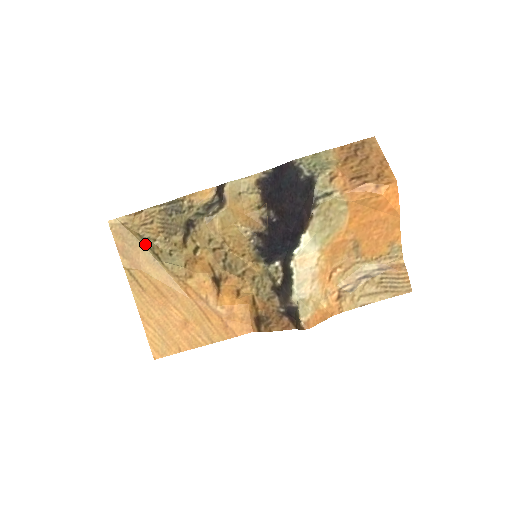
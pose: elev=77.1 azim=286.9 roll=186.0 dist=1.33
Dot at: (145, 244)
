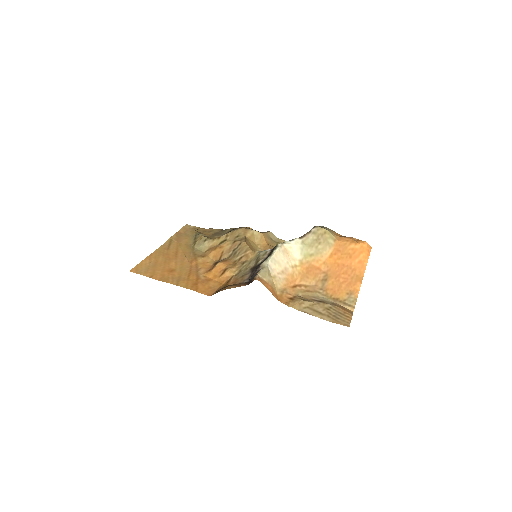
Dot at: (194, 237)
